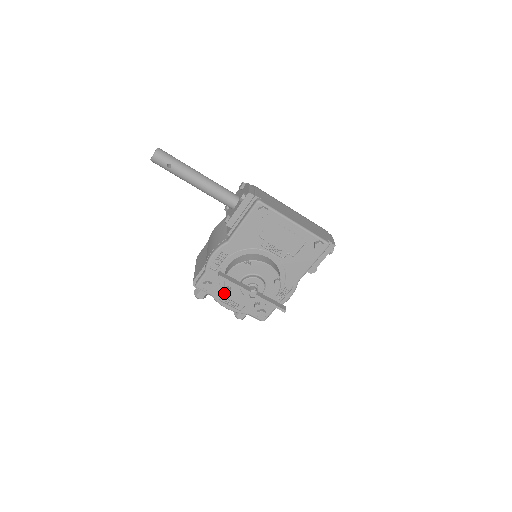
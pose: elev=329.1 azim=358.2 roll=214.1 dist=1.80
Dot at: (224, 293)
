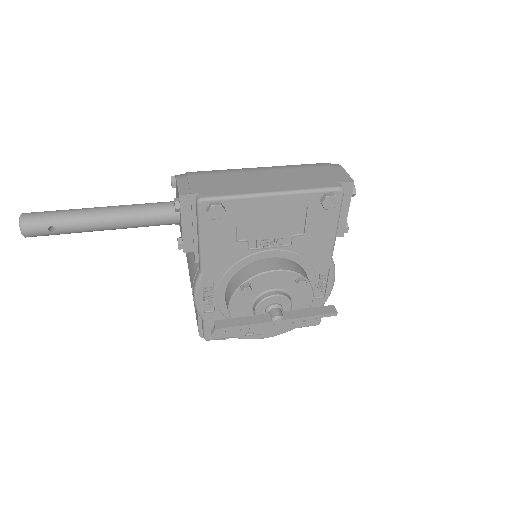
Dot at: occluded
